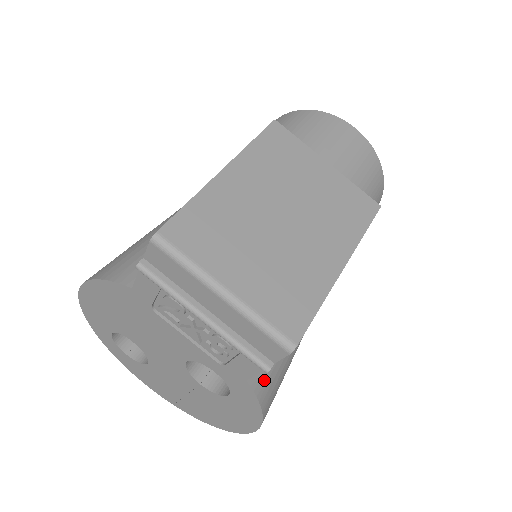
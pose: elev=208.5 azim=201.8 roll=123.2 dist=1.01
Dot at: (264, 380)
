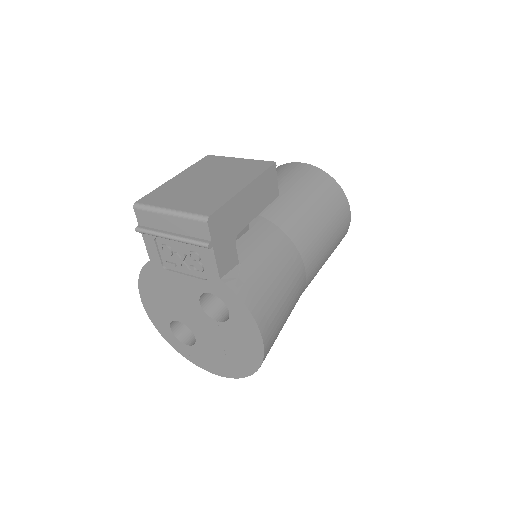
Dot at: (239, 283)
